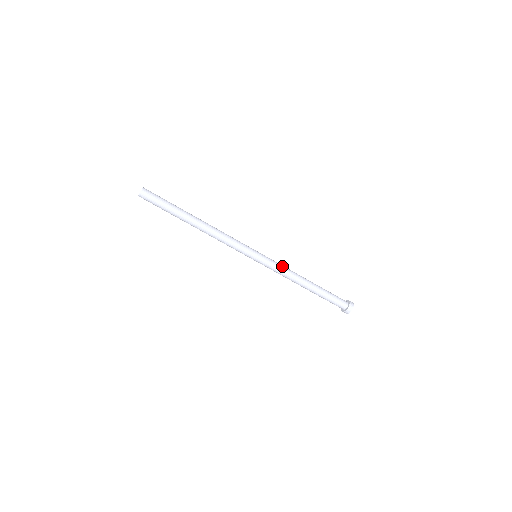
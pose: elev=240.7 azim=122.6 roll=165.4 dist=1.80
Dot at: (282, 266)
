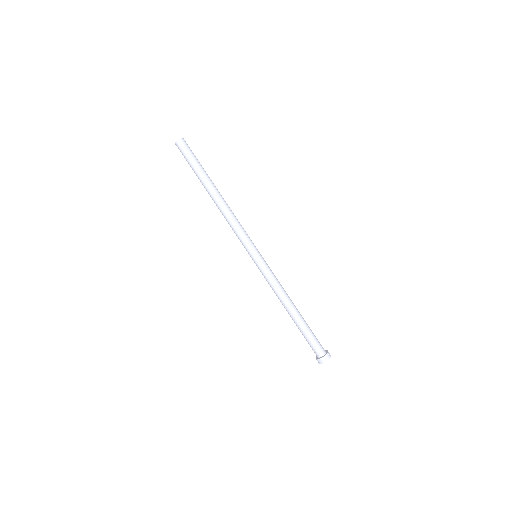
Dot at: (276, 279)
